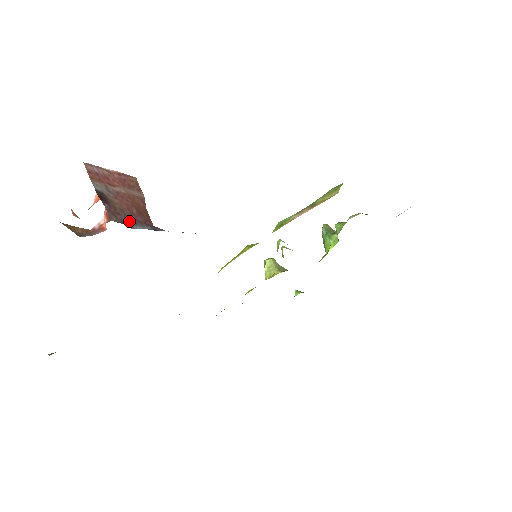
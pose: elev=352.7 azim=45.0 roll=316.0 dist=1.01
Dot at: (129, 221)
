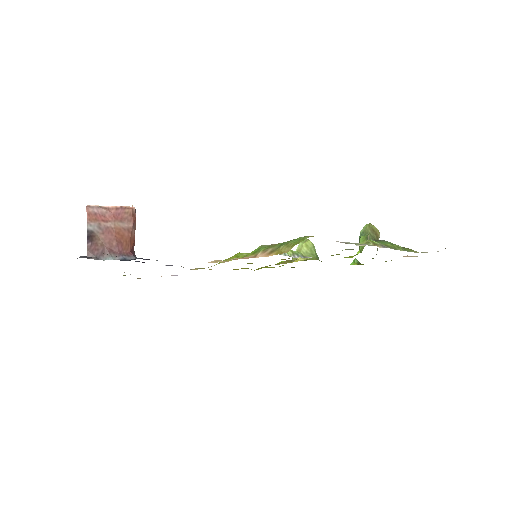
Dot at: (105, 254)
